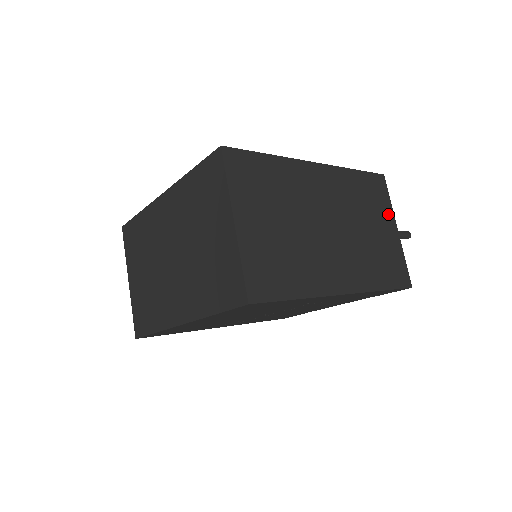
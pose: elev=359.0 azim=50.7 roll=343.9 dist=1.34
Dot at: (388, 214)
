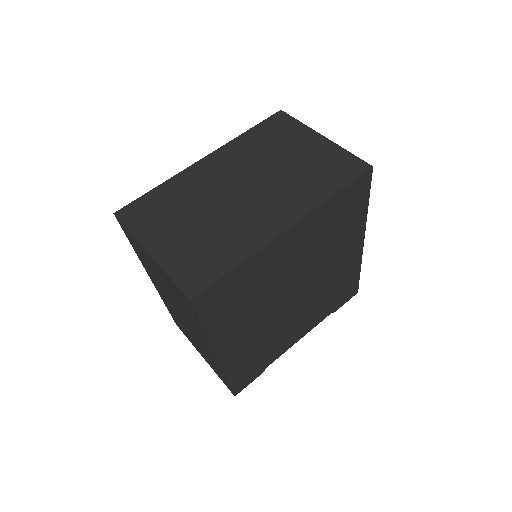
Dot at: occluded
